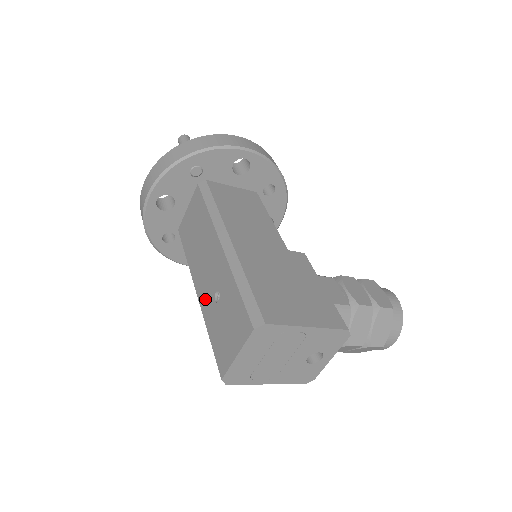
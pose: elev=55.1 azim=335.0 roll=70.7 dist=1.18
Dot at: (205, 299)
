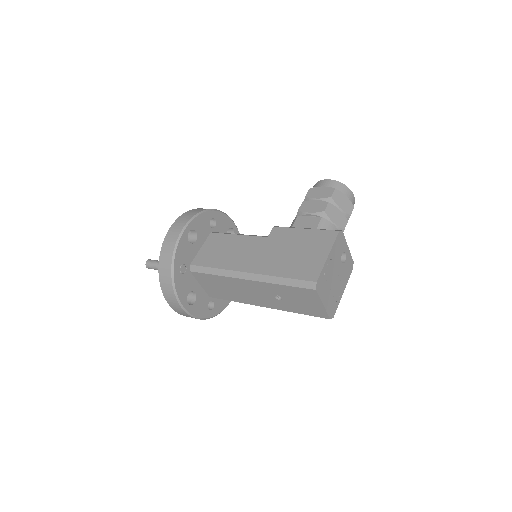
Dot at: (274, 305)
